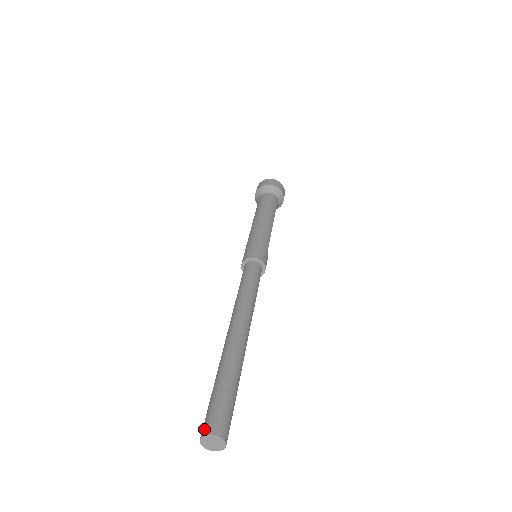
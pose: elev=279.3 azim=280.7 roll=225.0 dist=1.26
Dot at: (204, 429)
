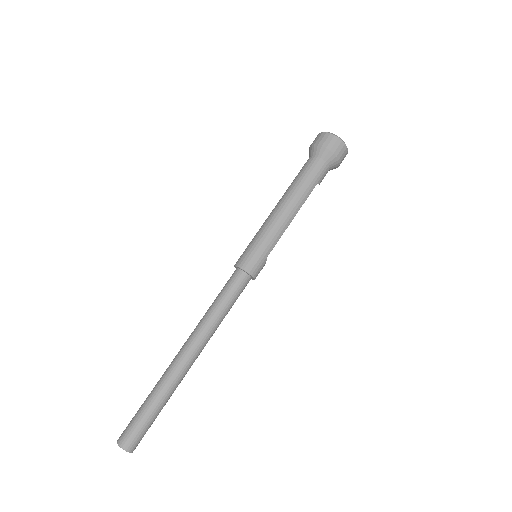
Dot at: (120, 437)
